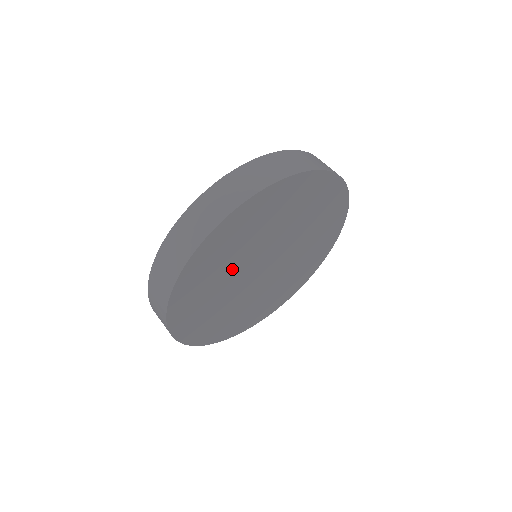
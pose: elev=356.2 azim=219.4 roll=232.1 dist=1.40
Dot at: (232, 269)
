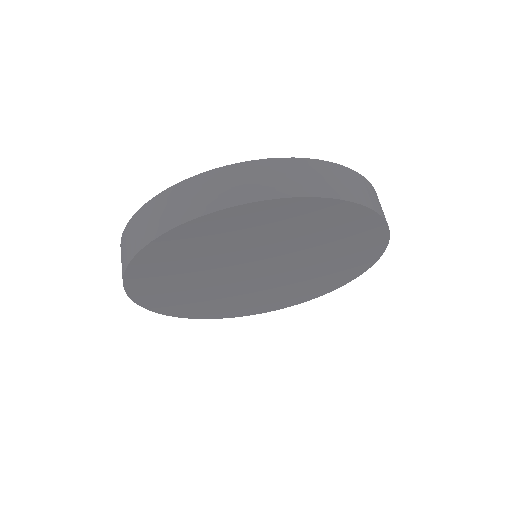
Dot at: (201, 277)
